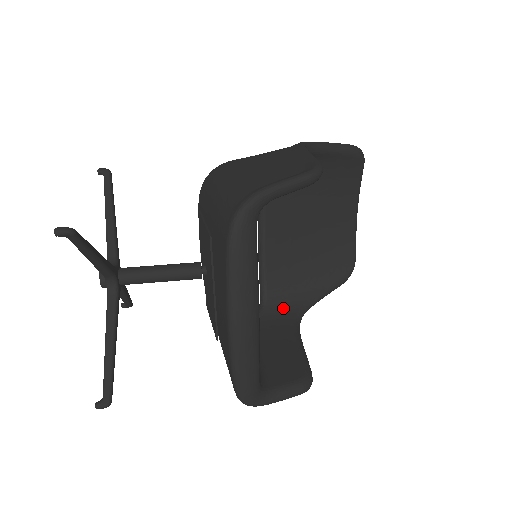
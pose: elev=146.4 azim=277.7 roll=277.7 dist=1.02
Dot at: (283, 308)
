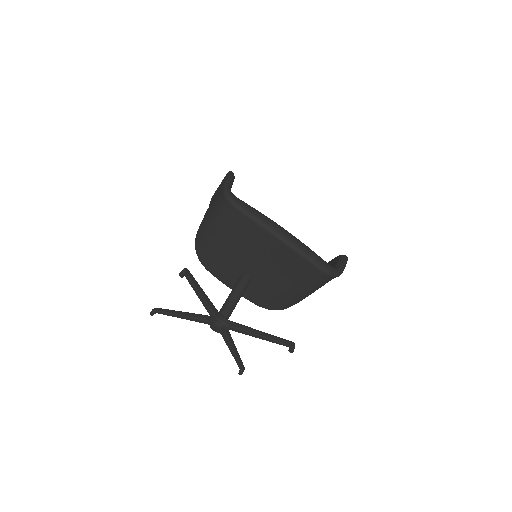
Dot at: occluded
